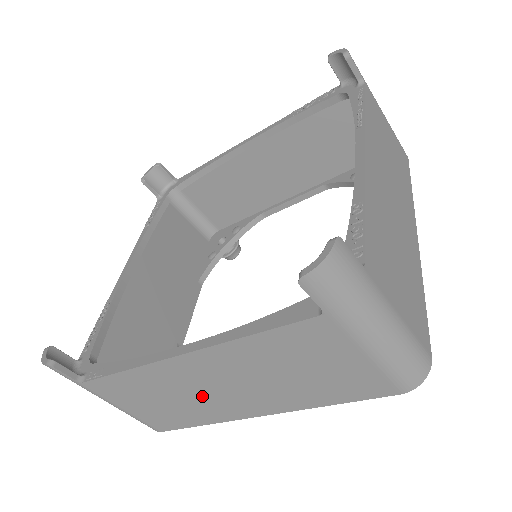
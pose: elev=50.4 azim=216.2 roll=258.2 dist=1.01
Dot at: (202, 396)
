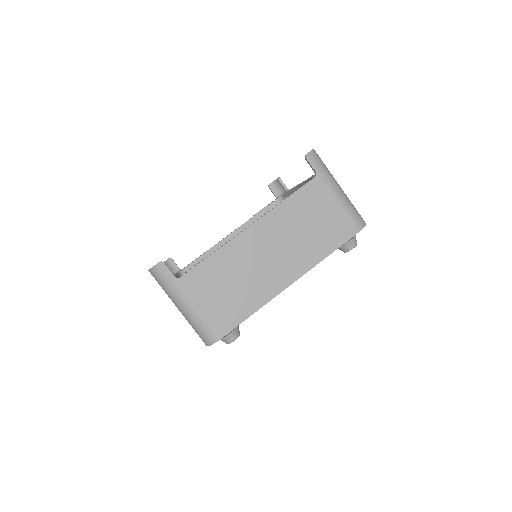
Dot at: (257, 270)
